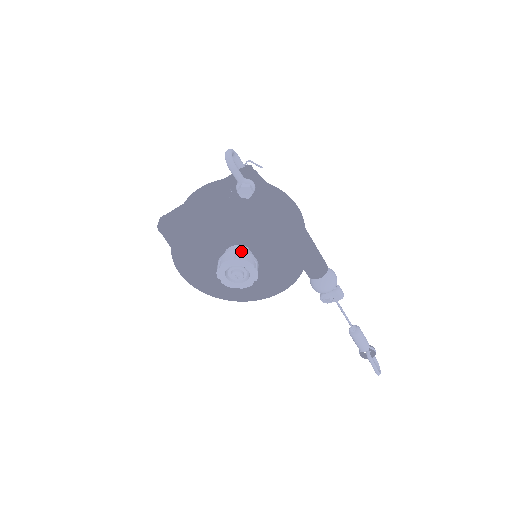
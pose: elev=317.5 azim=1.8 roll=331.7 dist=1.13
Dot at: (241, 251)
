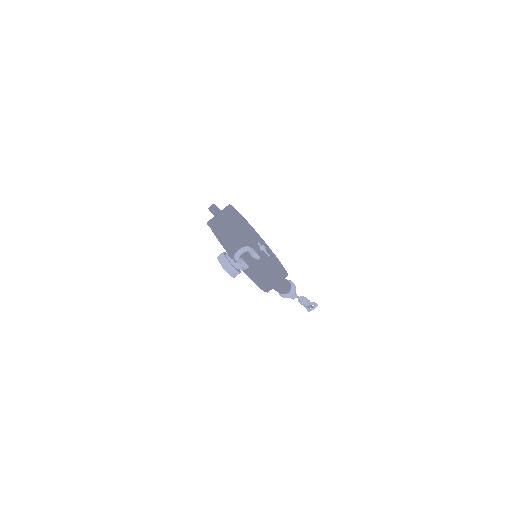
Dot at: (232, 266)
